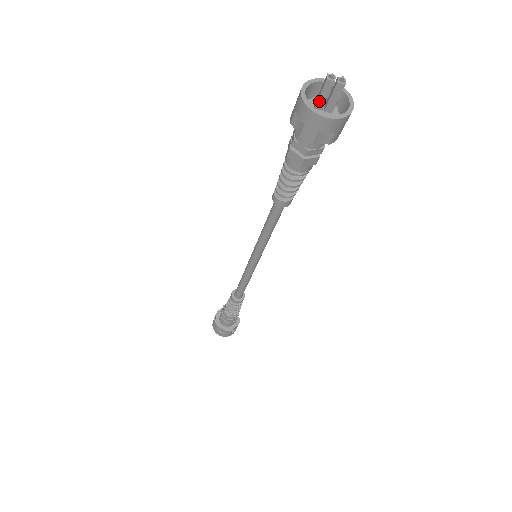
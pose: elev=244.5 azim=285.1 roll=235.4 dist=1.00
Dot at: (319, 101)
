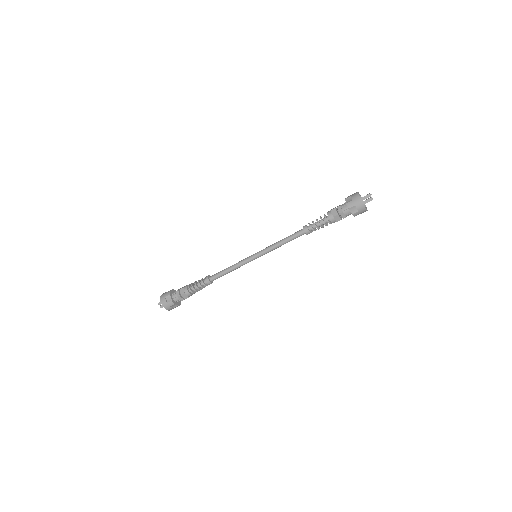
Dot at: occluded
